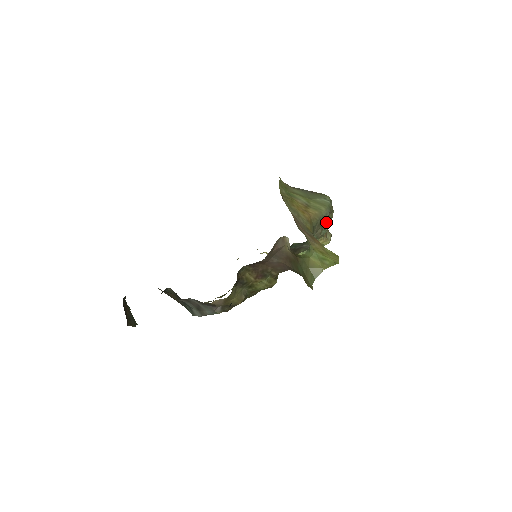
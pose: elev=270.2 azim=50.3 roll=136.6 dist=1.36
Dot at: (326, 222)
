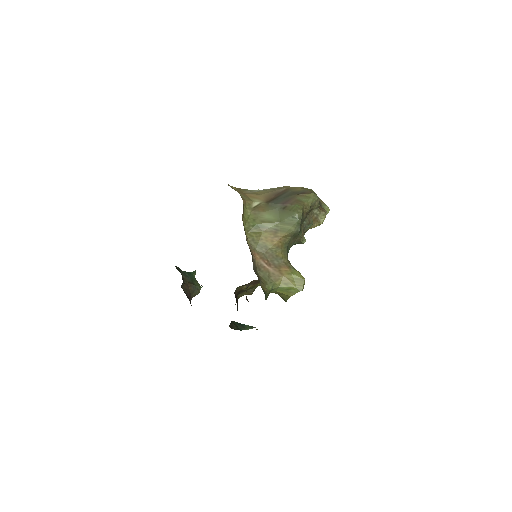
Dot at: occluded
